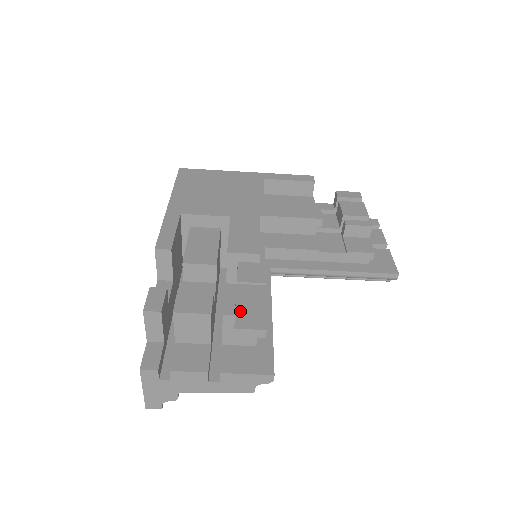
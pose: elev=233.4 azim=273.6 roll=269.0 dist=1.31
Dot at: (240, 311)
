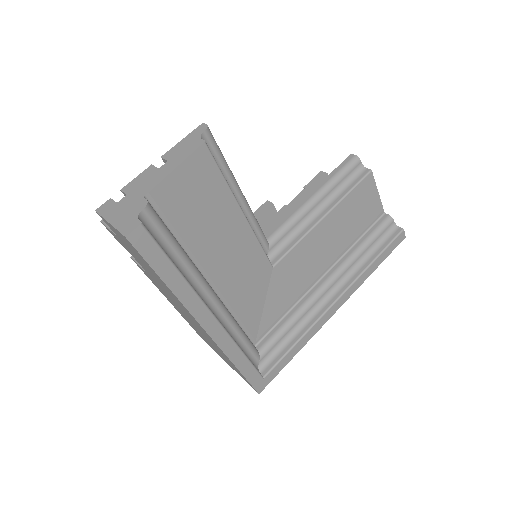
Dot at: occluded
